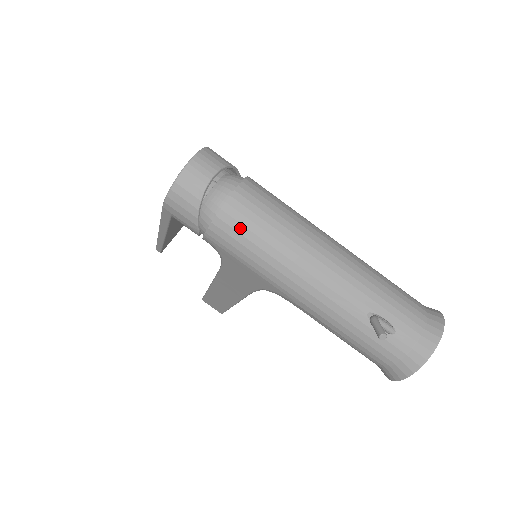
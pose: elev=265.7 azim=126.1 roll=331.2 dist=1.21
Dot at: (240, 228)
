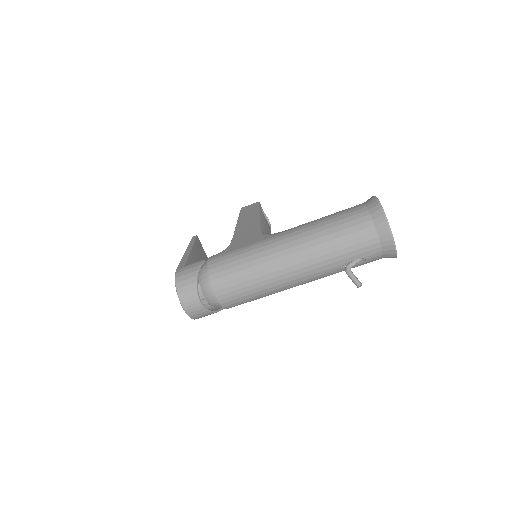
Dot at: (241, 302)
